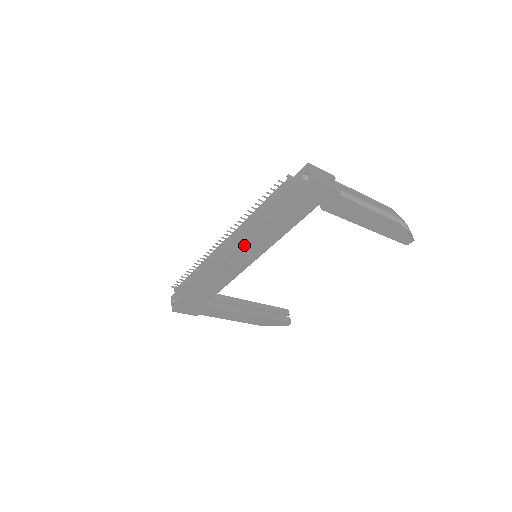
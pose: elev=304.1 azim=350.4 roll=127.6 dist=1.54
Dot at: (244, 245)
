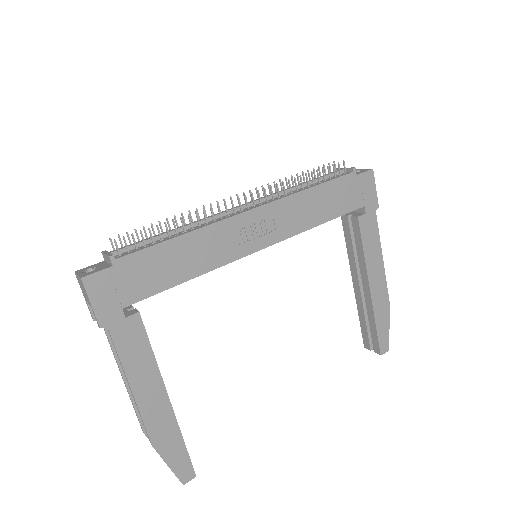
Dot at: (276, 206)
